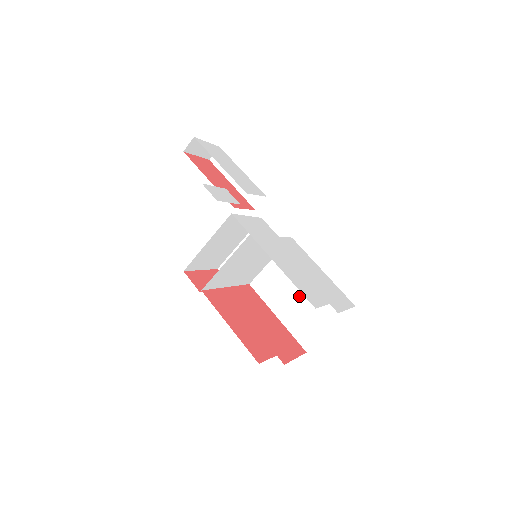
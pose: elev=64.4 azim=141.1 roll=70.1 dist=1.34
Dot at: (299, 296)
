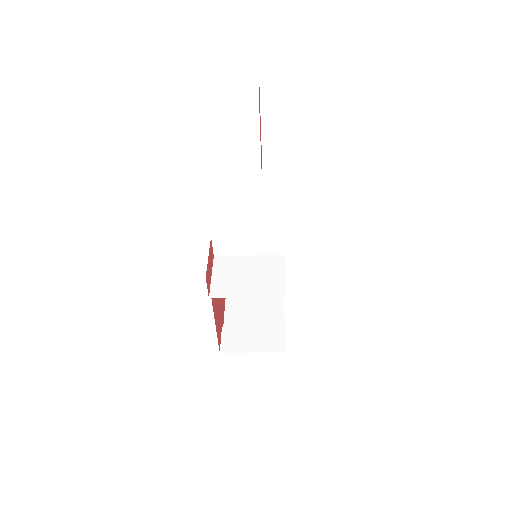
Dot at: occluded
